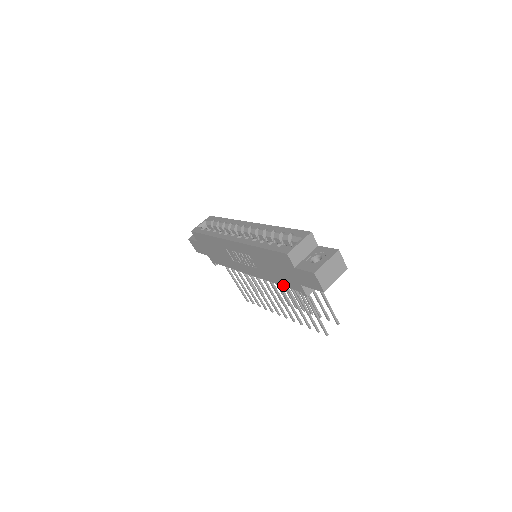
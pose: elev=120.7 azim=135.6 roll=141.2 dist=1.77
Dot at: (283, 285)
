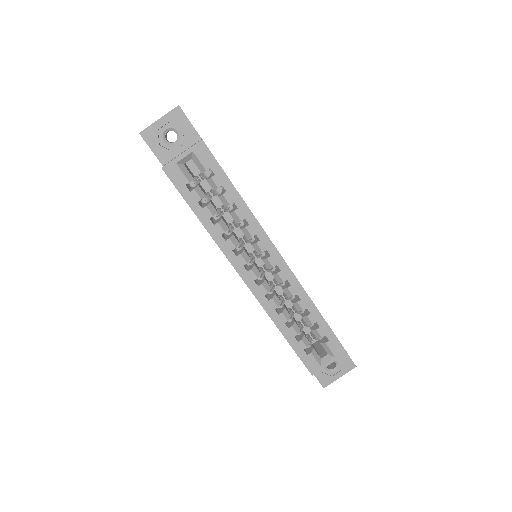
Dot at: occluded
